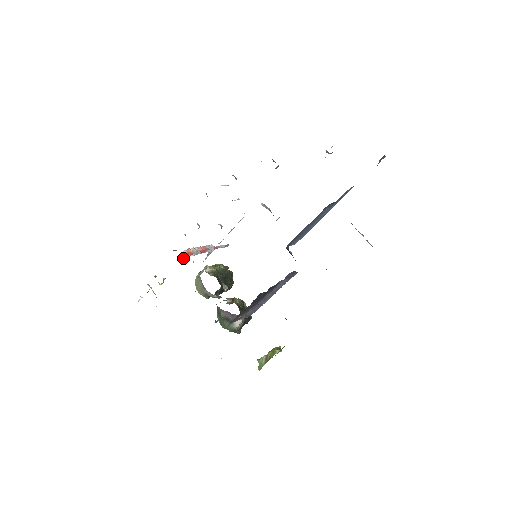
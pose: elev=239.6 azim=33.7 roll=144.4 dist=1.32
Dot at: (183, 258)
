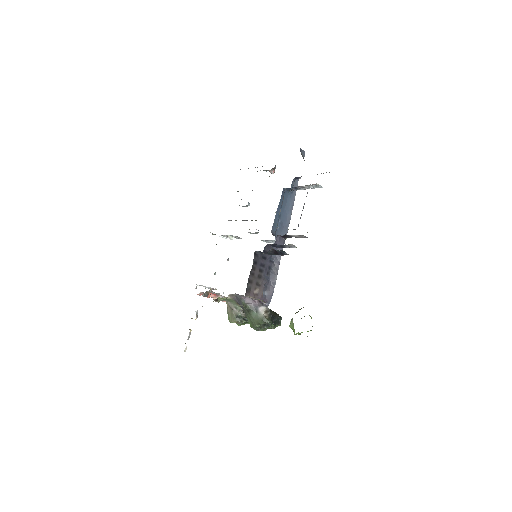
Dot at: occluded
